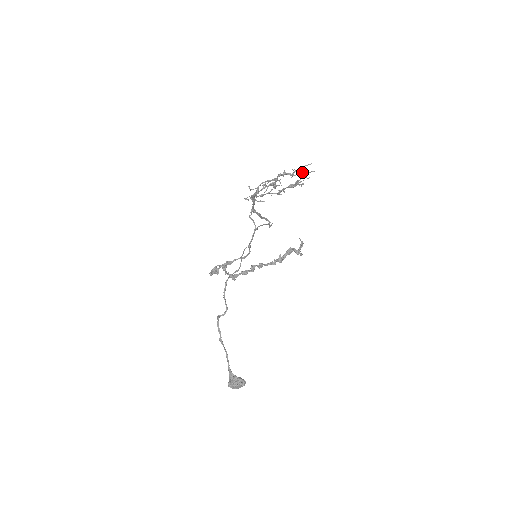
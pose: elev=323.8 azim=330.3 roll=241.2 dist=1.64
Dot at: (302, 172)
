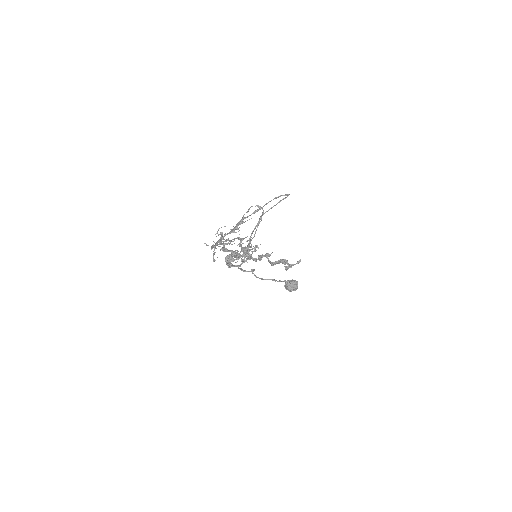
Dot at: (238, 259)
